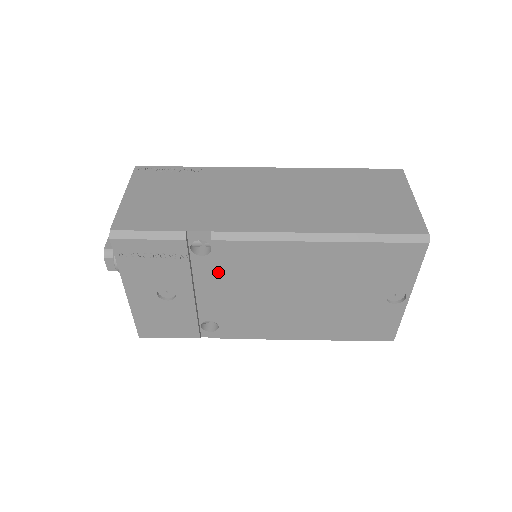
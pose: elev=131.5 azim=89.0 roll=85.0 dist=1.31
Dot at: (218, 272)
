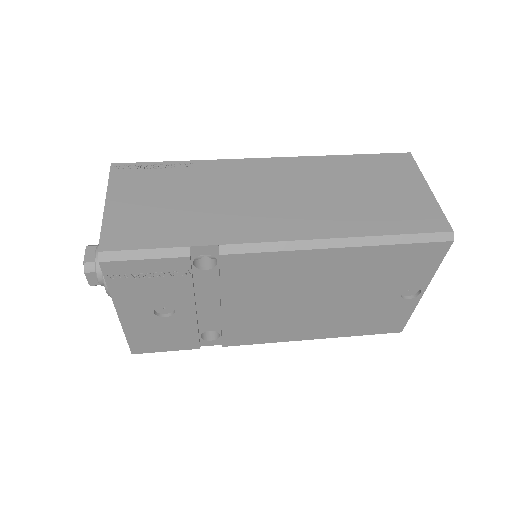
Dot at: (224, 285)
